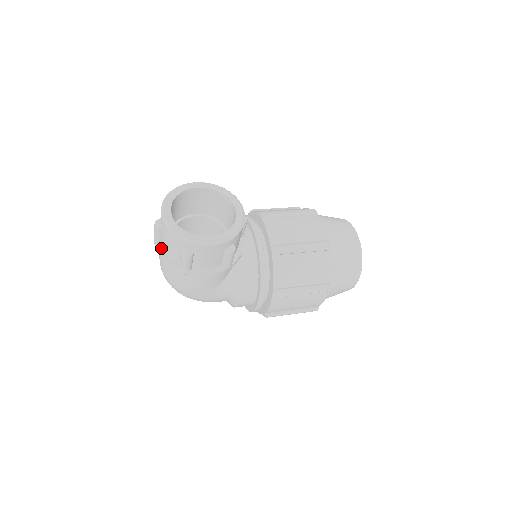
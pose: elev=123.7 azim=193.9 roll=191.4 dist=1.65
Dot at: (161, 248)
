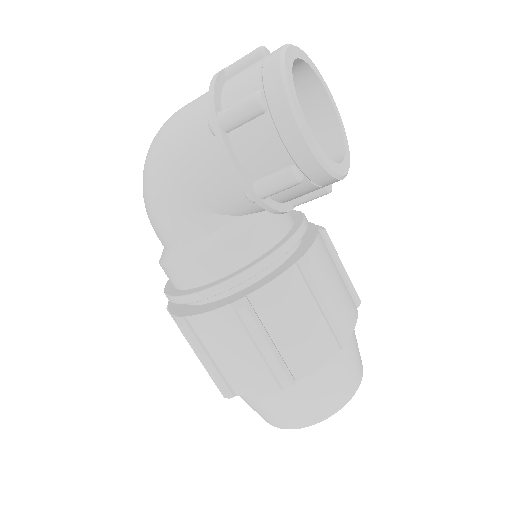
Dot at: (223, 79)
